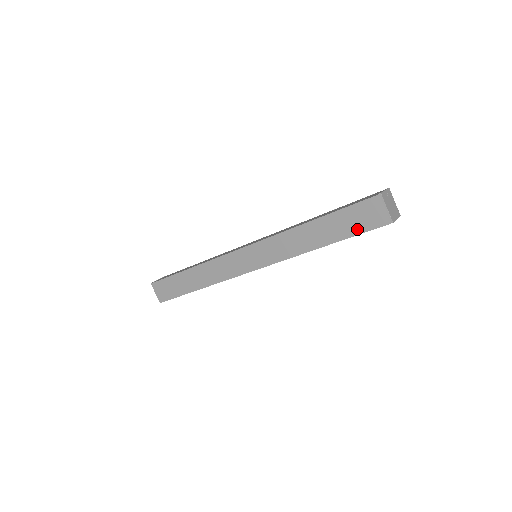
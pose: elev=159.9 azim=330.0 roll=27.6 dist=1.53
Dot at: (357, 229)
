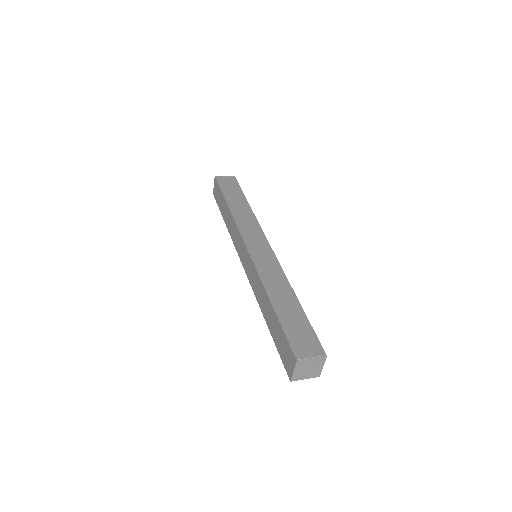
Dot at: (279, 348)
